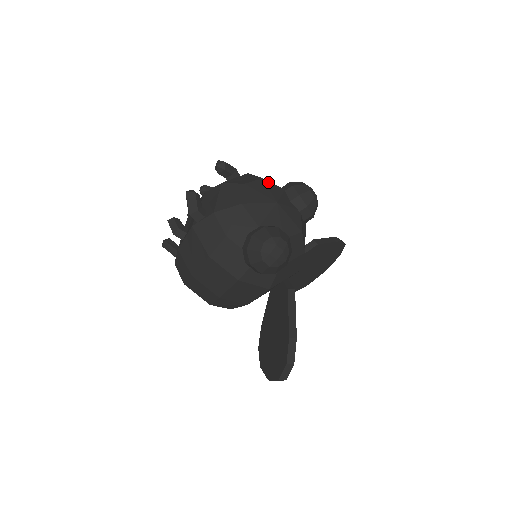
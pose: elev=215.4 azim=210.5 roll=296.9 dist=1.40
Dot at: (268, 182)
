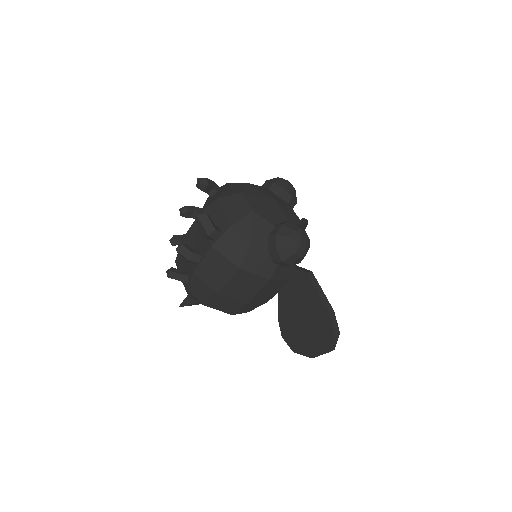
Dot at: (254, 185)
